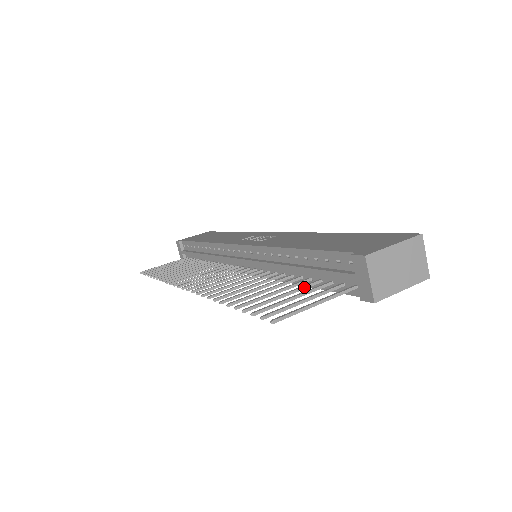
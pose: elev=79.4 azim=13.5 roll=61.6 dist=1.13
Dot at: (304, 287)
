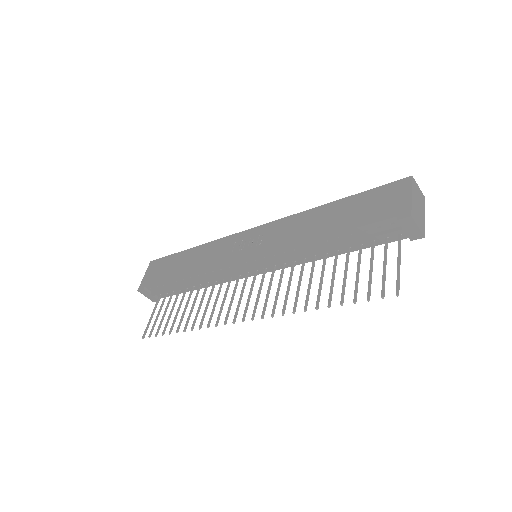
Dot at: (360, 257)
